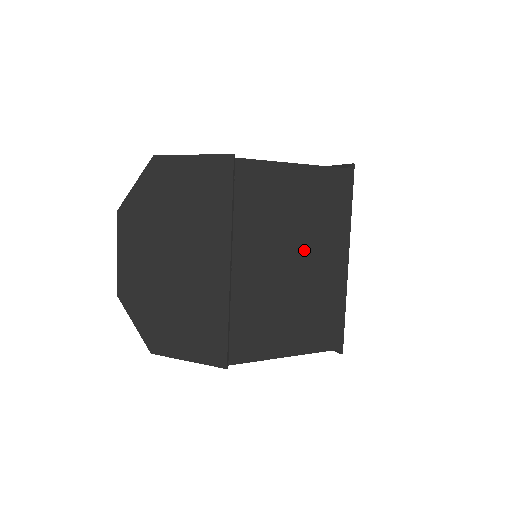
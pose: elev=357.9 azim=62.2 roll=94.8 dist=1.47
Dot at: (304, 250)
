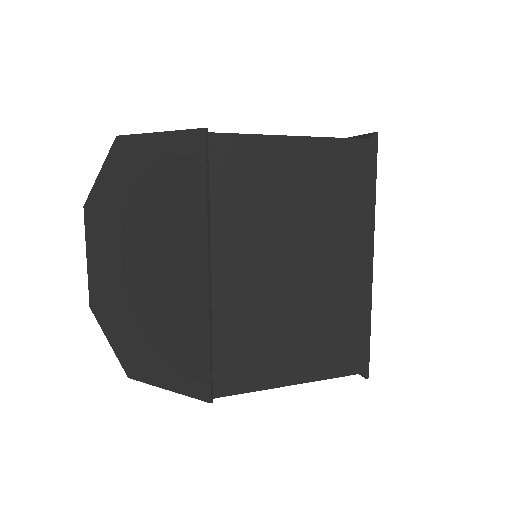
Dot at: (310, 249)
